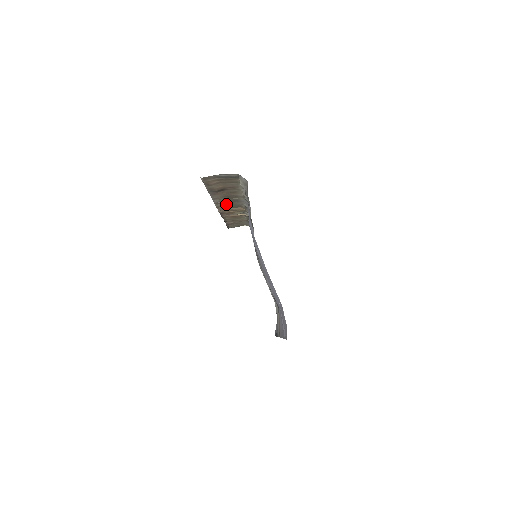
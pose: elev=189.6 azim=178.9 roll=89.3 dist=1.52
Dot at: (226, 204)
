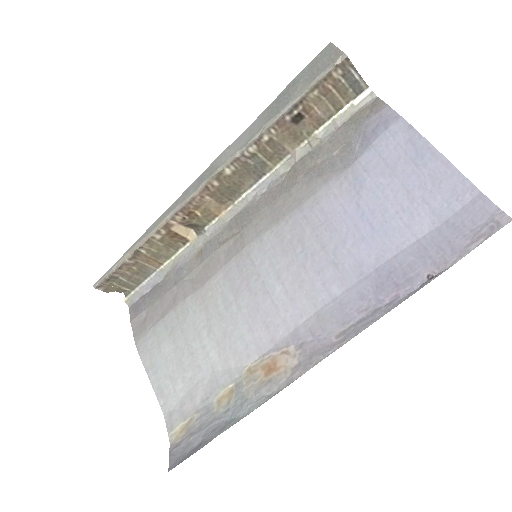
Dot at: (234, 175)
